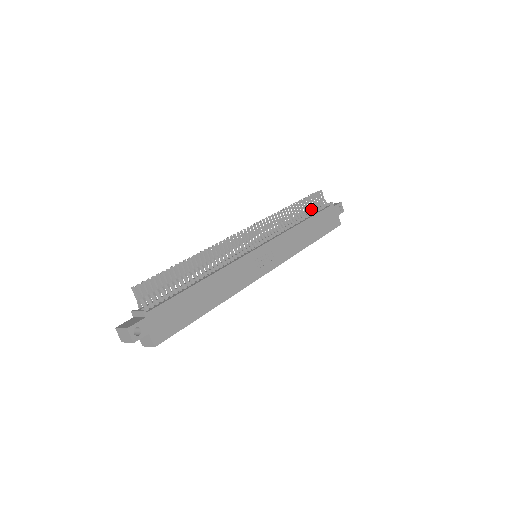
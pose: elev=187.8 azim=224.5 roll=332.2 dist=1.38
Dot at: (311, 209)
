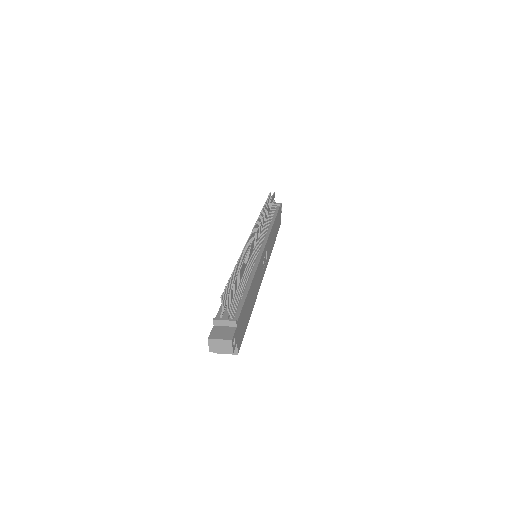
Dot at: (272, 210)
